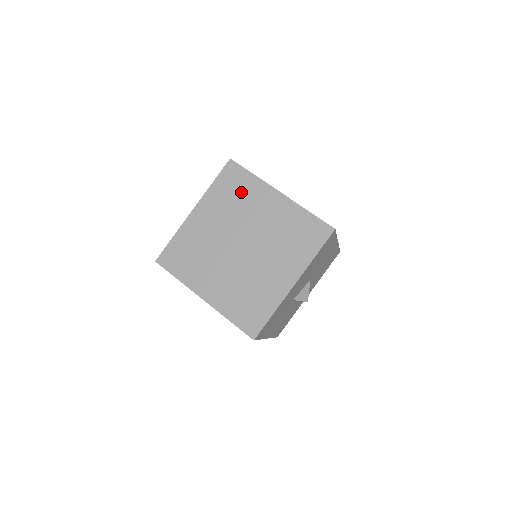
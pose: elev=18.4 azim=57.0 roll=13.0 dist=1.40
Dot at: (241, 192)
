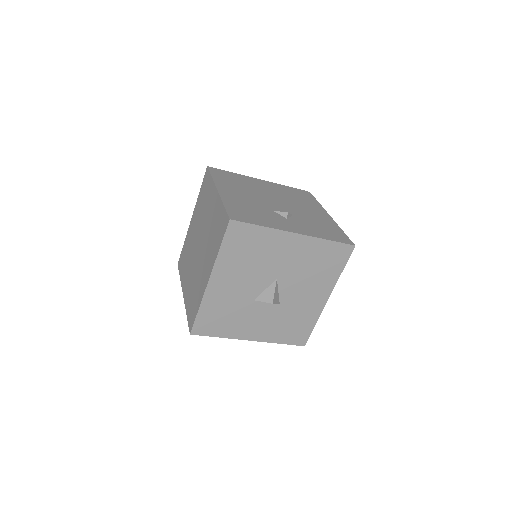
Dot at: (206, 195)
